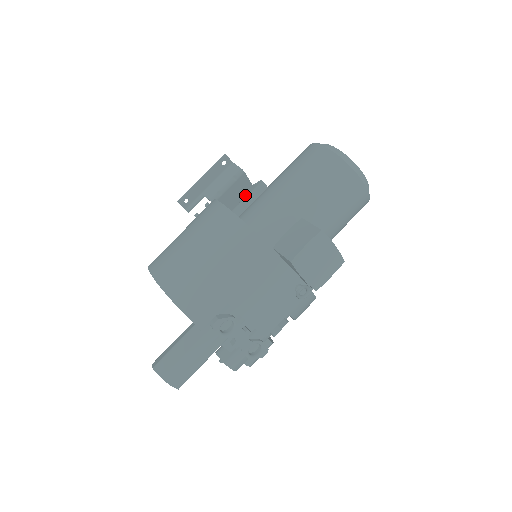
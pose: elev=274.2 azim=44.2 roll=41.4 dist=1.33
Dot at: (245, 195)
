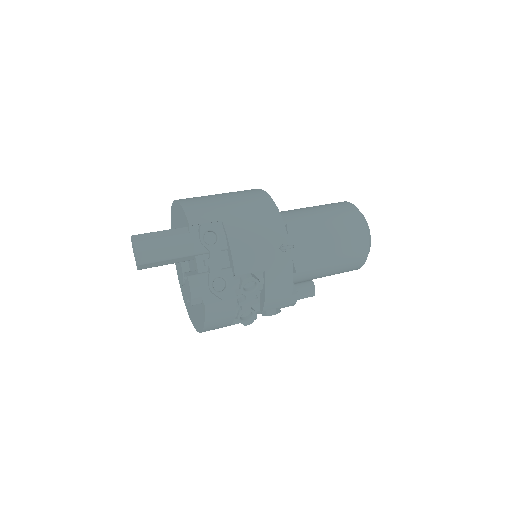
Dot at: occluded
